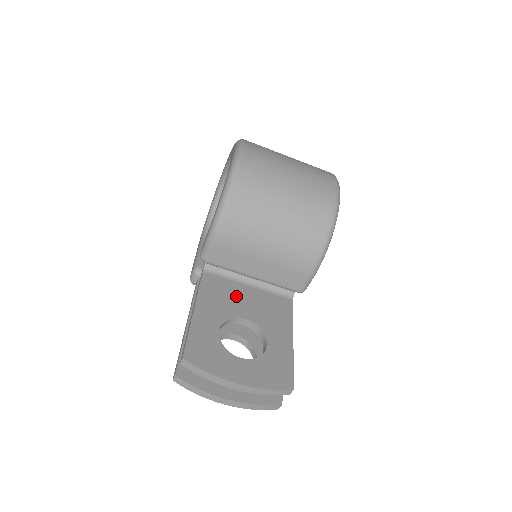
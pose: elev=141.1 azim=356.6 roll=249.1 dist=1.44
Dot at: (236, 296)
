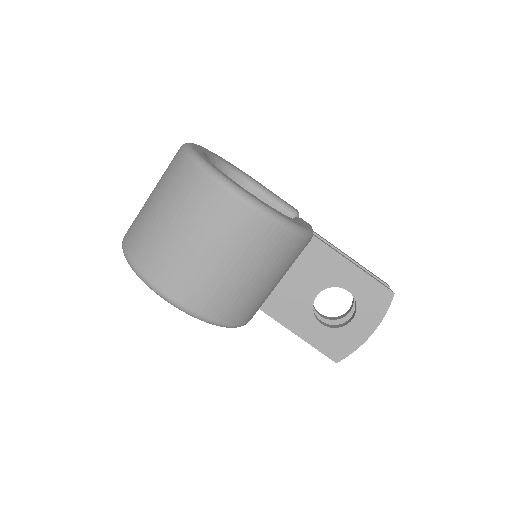
Dot at: (291, 290)
